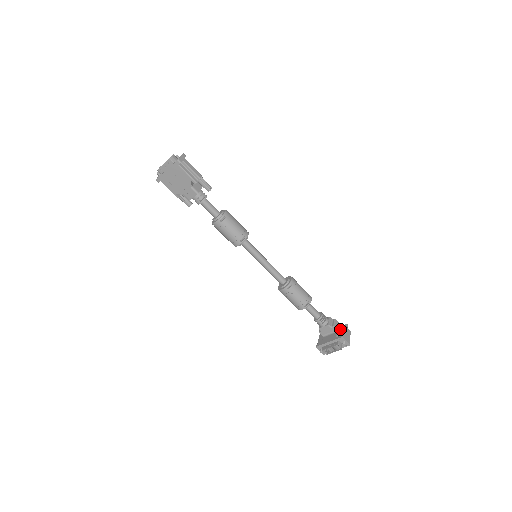
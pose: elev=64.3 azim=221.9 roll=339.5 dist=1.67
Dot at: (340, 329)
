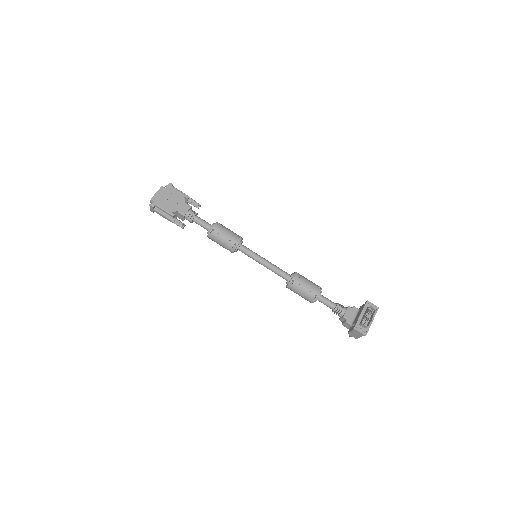
Dot at: (360, 308)
